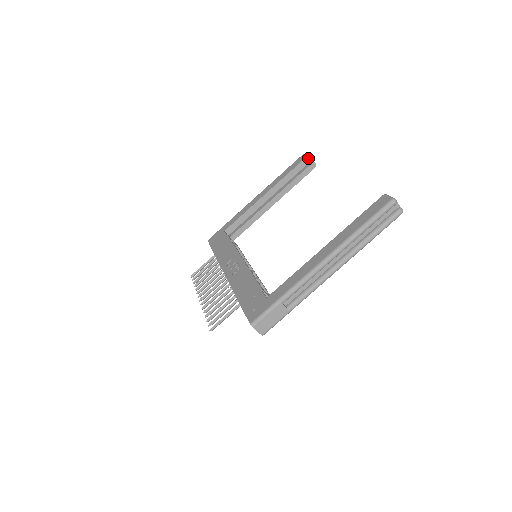
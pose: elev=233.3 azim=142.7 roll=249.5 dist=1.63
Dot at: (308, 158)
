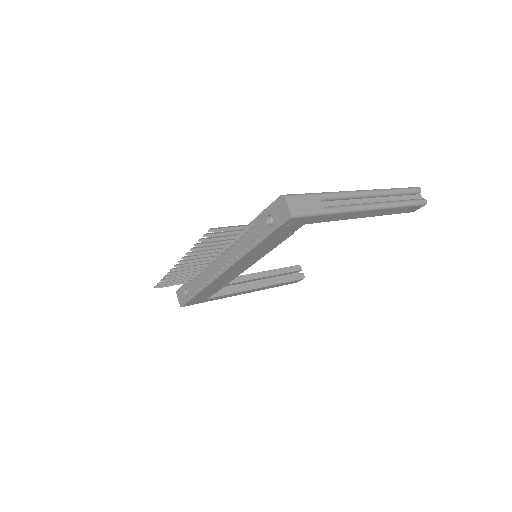
Dot at: (299, 267)
